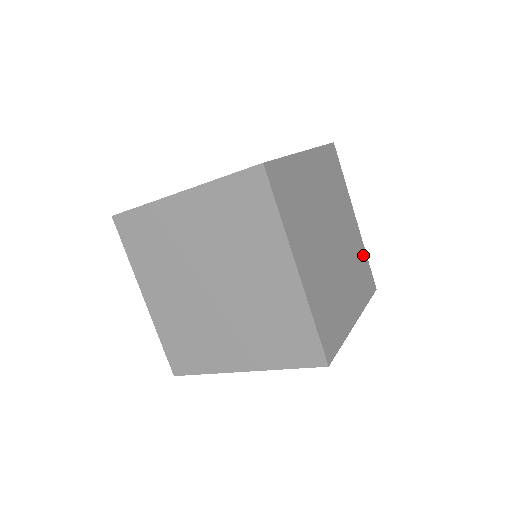
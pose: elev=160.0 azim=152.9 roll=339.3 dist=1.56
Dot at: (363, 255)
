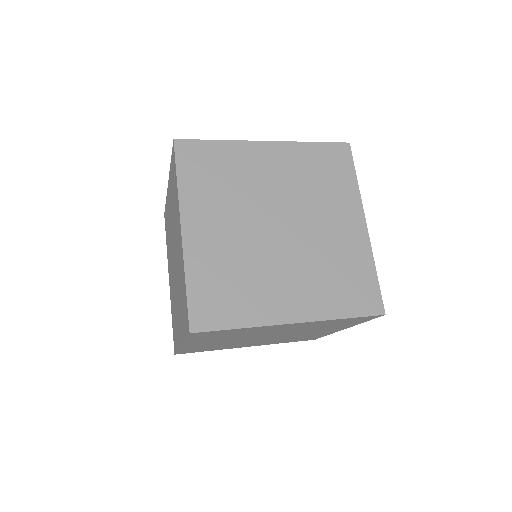
Dot at: (364, 266)
